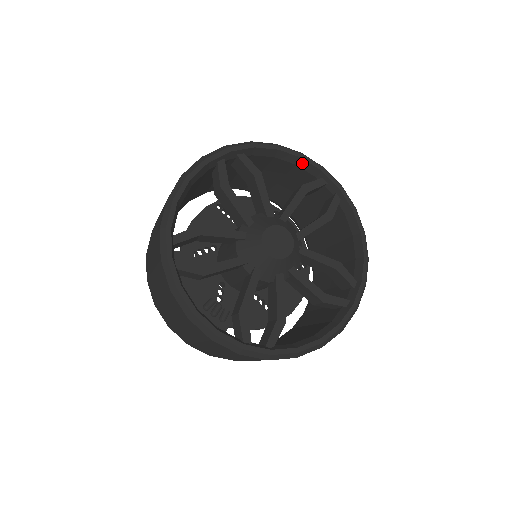
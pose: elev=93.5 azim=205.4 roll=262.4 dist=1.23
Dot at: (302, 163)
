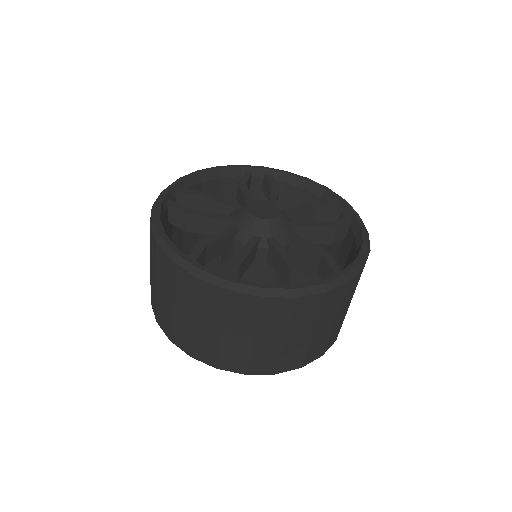
Dot at: (223, 172)
